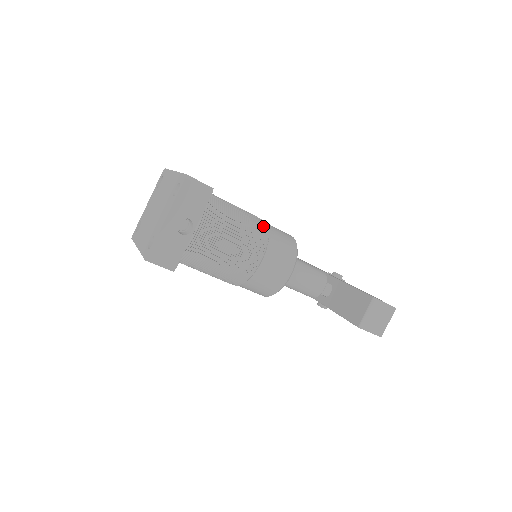
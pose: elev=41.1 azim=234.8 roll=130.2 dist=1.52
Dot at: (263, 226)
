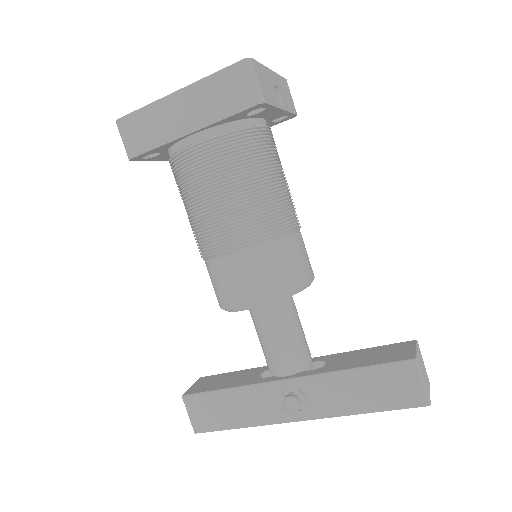
Dot at: occluded
